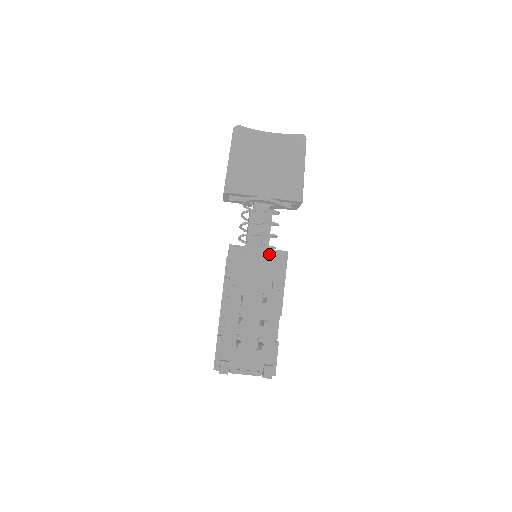
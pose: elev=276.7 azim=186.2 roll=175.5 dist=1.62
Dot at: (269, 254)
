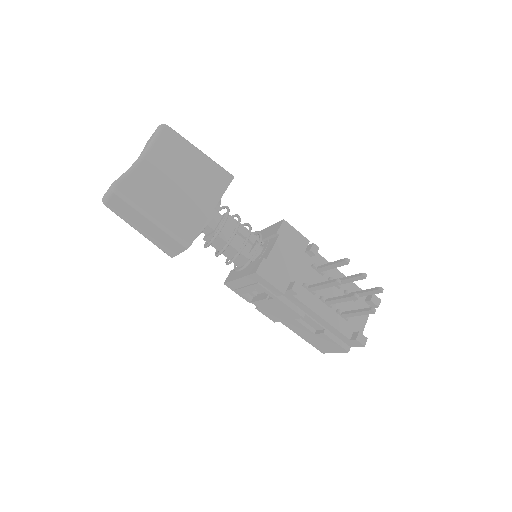
Dot at: (280, 239)
